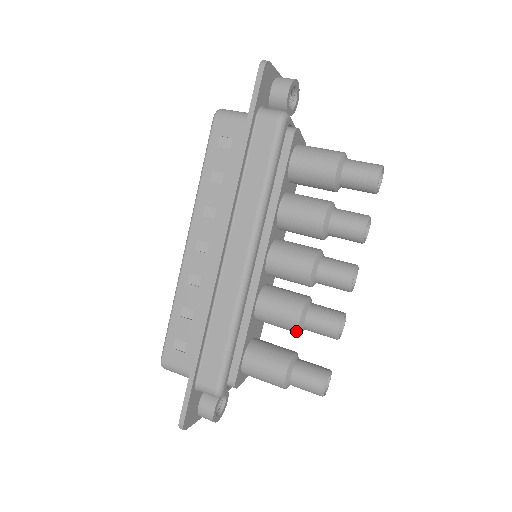
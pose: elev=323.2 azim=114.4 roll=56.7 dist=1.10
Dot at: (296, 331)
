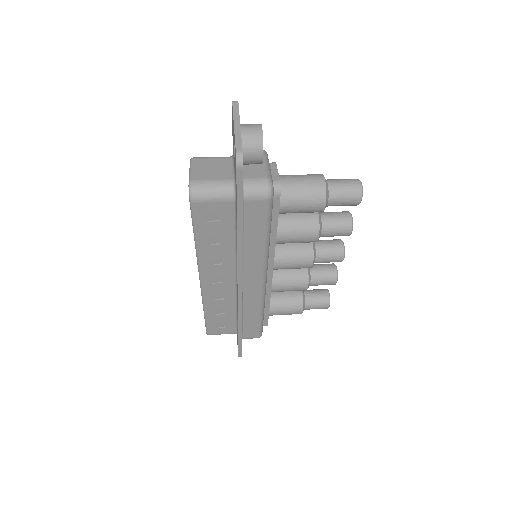
Dot at: occluded
